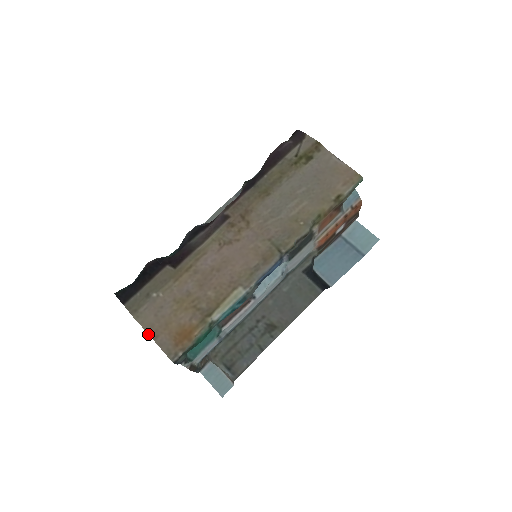
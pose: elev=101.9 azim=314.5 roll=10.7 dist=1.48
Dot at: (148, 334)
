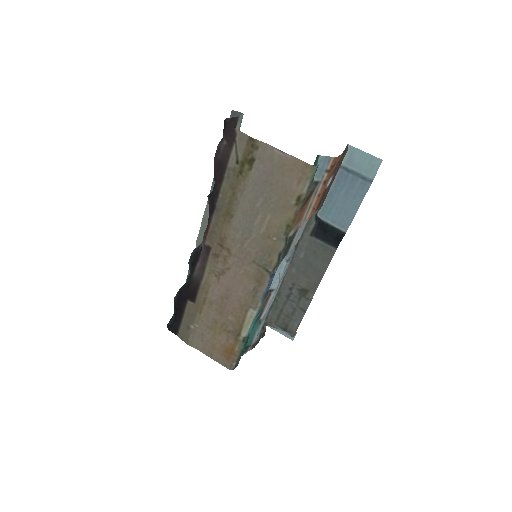
Dot at: occluded
